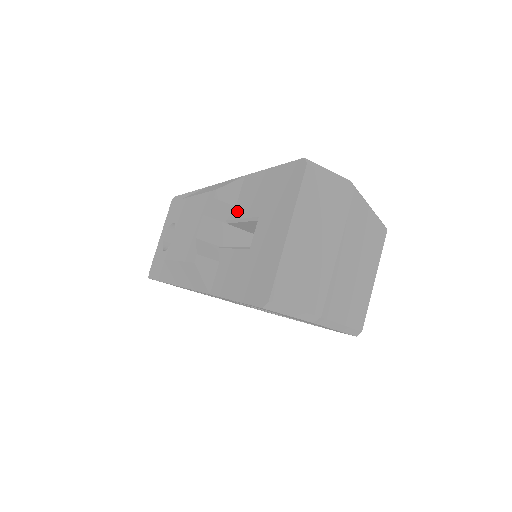
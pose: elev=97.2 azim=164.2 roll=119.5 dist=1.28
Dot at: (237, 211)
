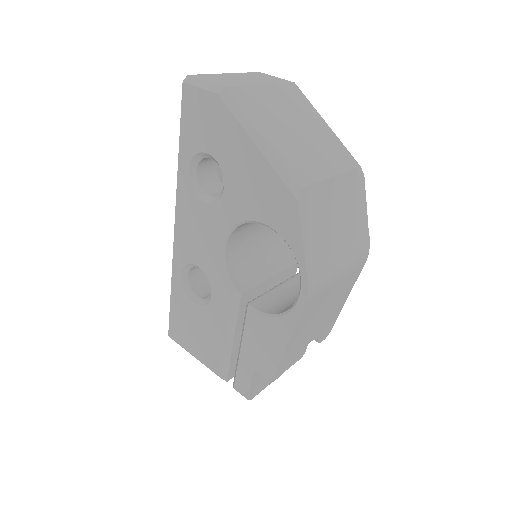
Dot at: occluded
